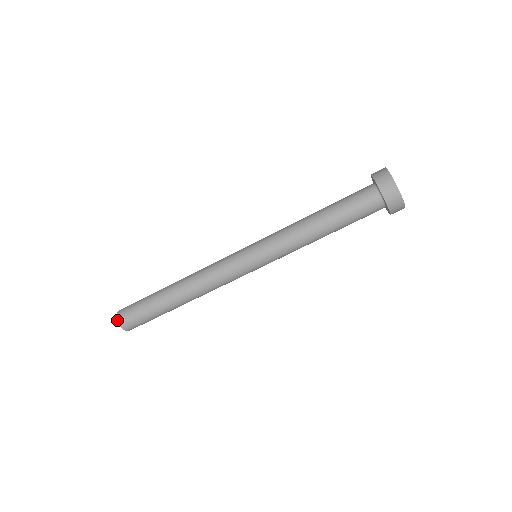
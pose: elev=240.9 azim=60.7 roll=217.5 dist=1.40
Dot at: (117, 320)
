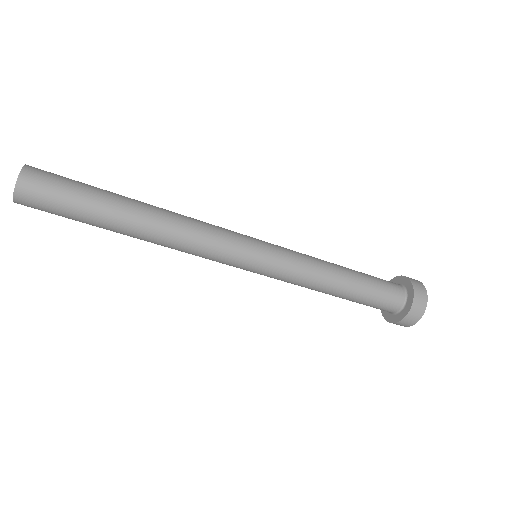
Dot at: occluded
